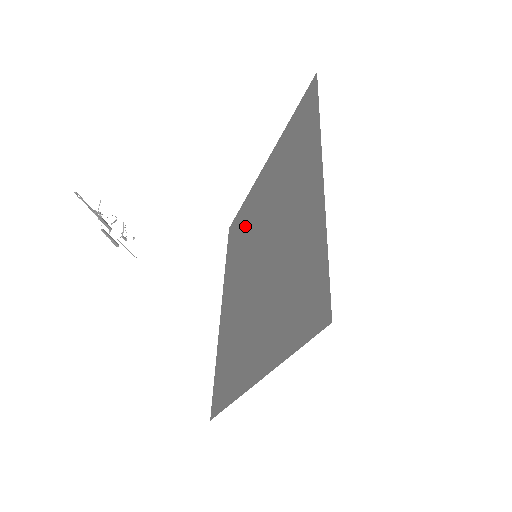
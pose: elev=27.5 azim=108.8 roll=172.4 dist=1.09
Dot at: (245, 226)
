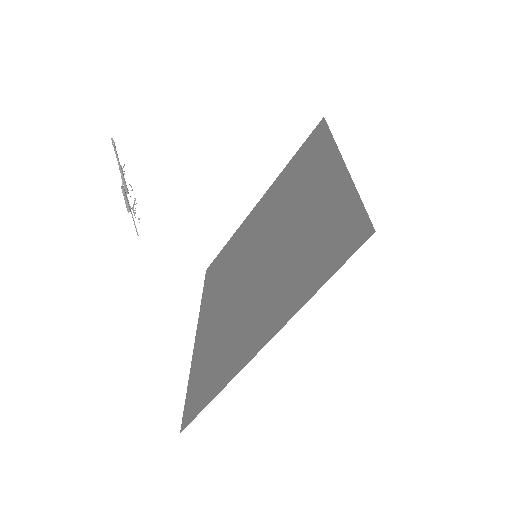
Dot at: (233, 253)
